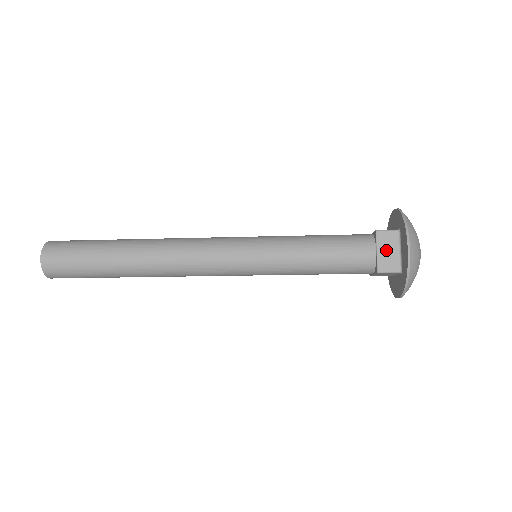
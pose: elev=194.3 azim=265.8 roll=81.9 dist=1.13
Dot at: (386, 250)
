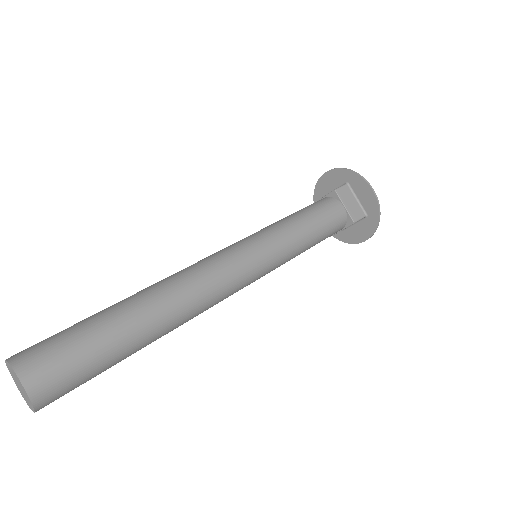
Dot at: occluded
